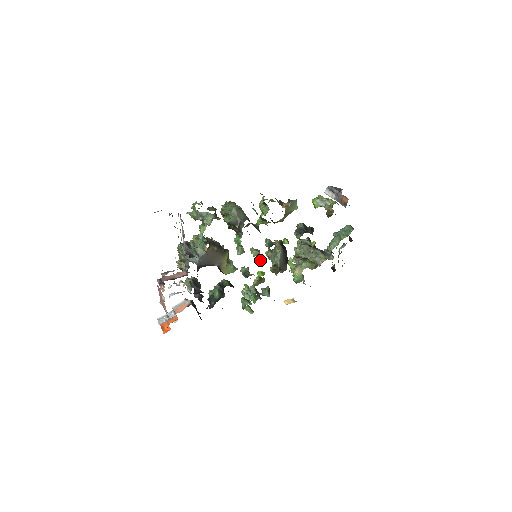
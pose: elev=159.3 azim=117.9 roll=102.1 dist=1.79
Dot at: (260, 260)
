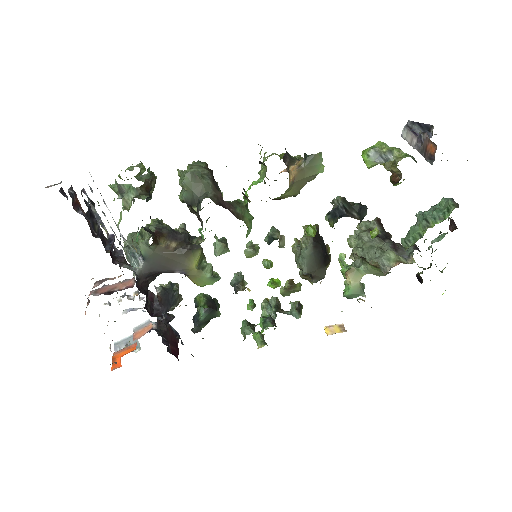
Dot at: (265, 263)
